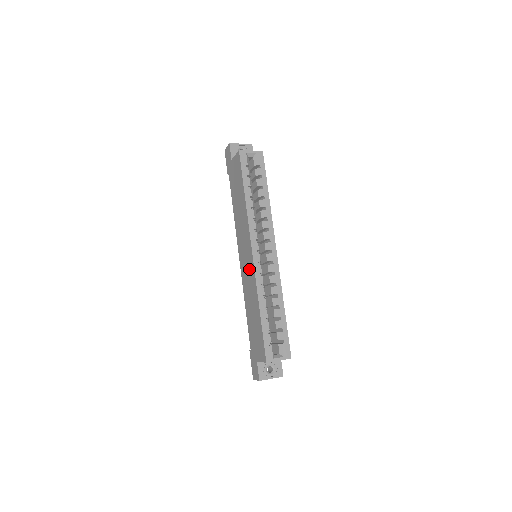
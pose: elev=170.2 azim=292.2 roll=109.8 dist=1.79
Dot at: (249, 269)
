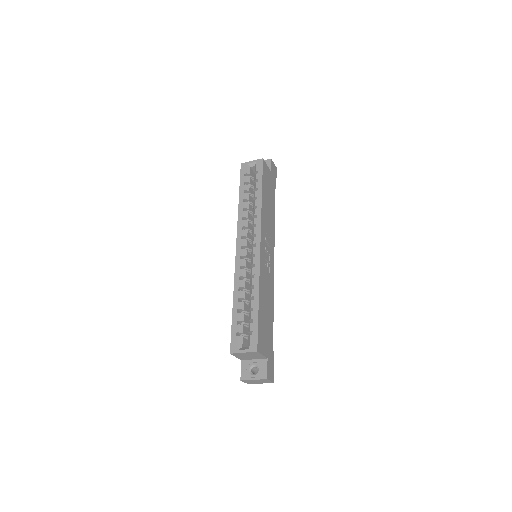
Dot at: occluded
